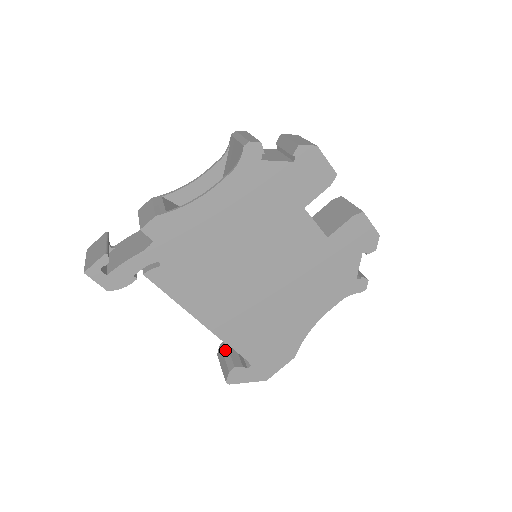
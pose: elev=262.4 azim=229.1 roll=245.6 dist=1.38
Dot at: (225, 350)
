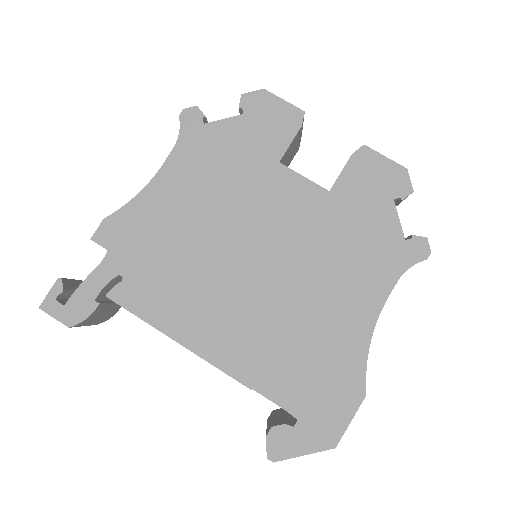
Dot at: (269, 419)
